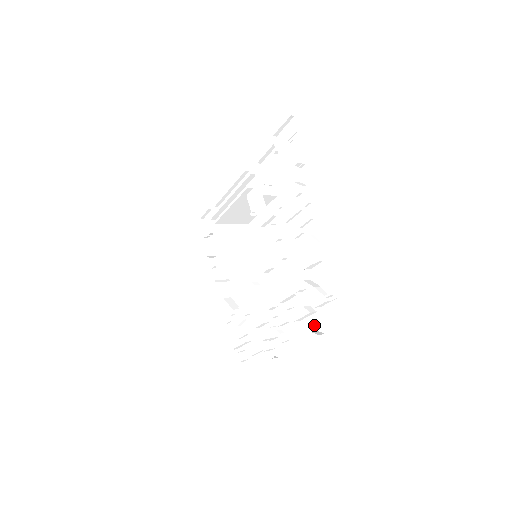
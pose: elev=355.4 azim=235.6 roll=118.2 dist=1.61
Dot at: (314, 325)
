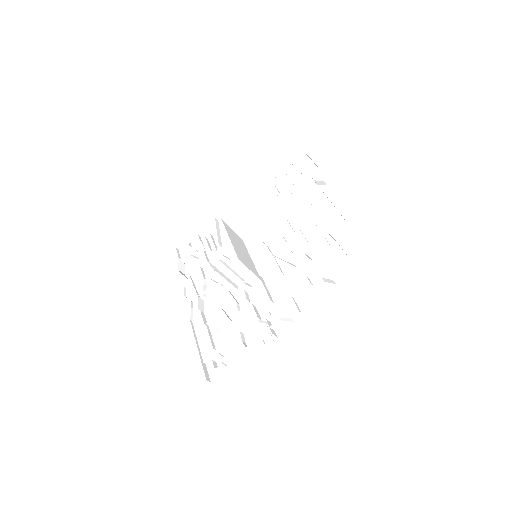
Dot at: (330, 298)
